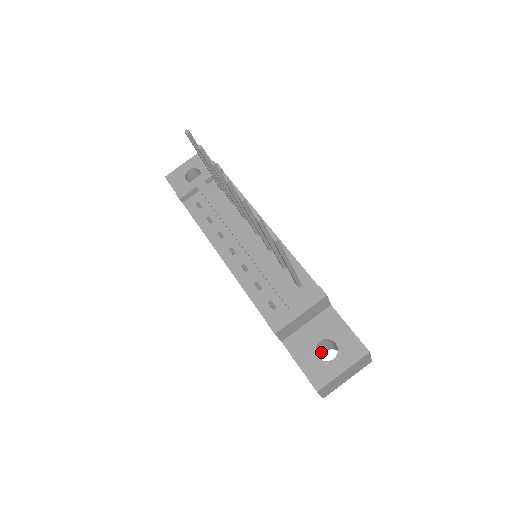
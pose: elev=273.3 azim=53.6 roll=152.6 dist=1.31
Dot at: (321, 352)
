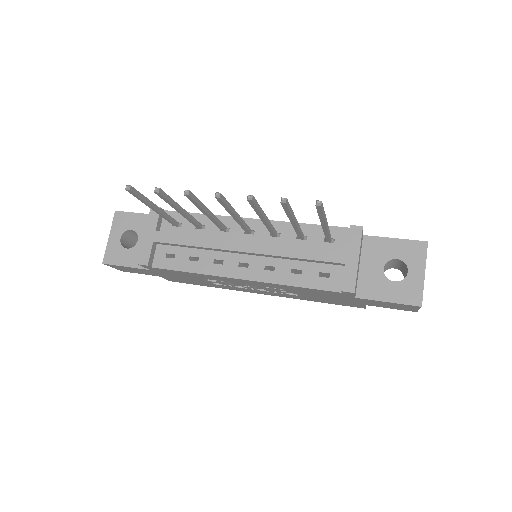
Dot at: occluded
